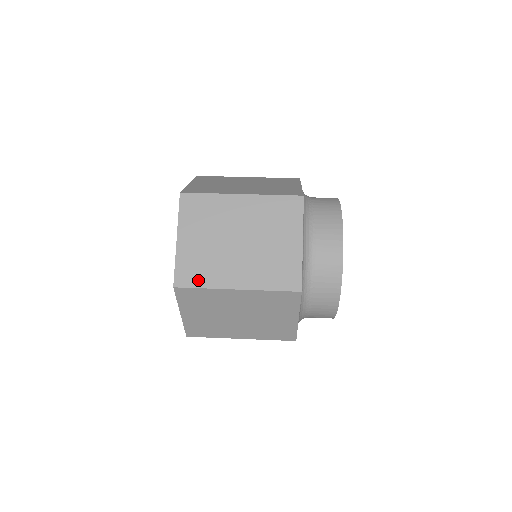
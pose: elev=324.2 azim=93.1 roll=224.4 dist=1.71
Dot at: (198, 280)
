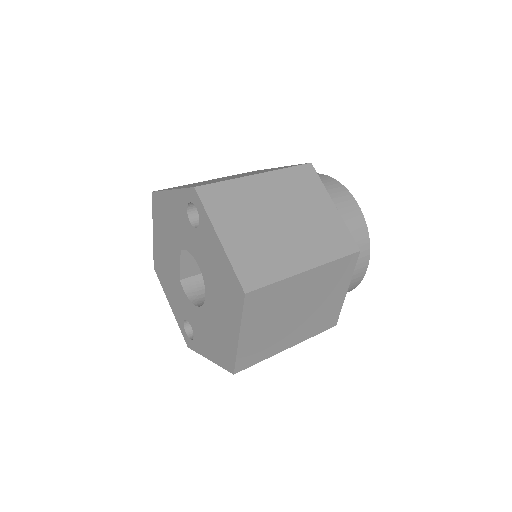
Dot at: (257, 358)
